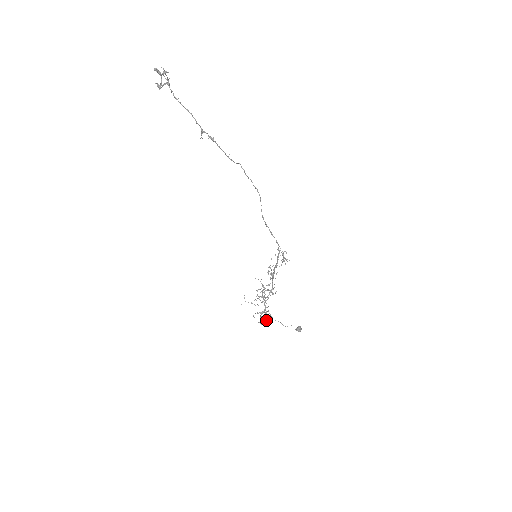
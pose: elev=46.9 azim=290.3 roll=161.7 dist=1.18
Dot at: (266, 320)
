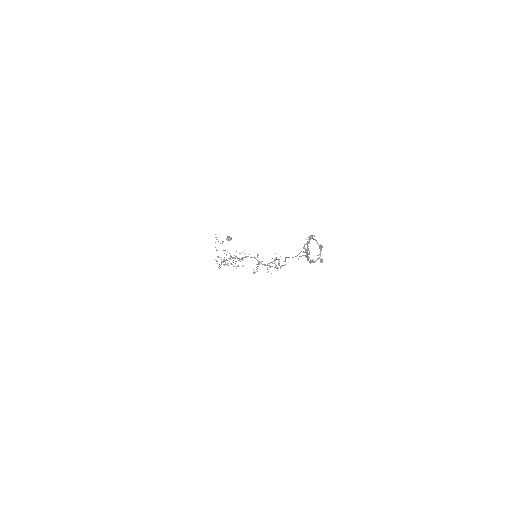
Dot at: occluded
